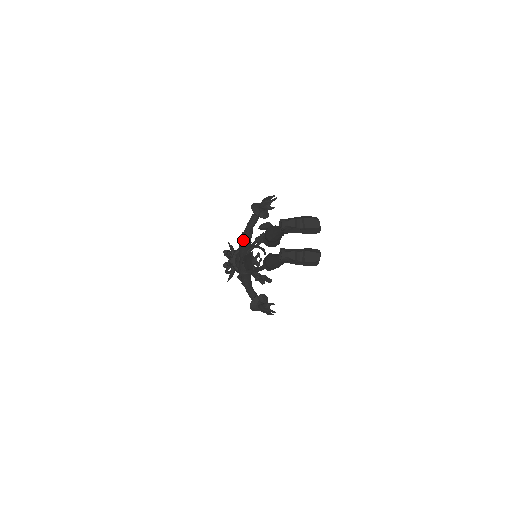
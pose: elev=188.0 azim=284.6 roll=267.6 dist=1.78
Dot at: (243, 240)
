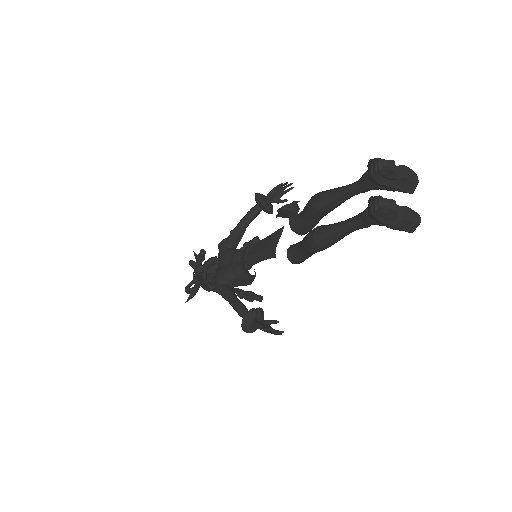
Dot at: (230, 241)
